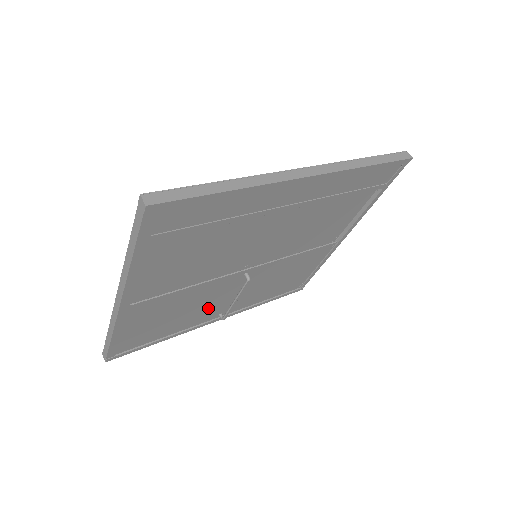
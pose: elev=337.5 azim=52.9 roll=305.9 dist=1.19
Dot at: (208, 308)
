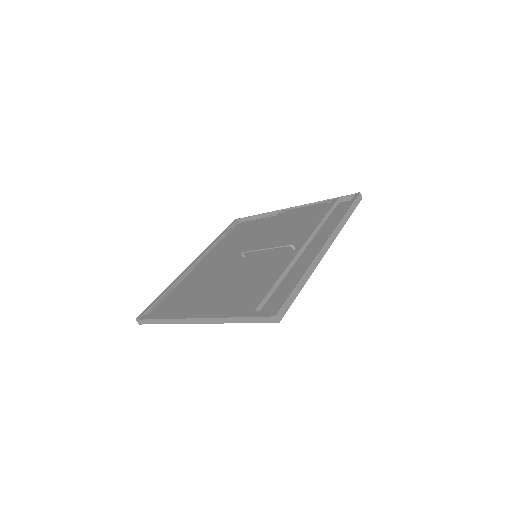
Dot at: (204, 274)
